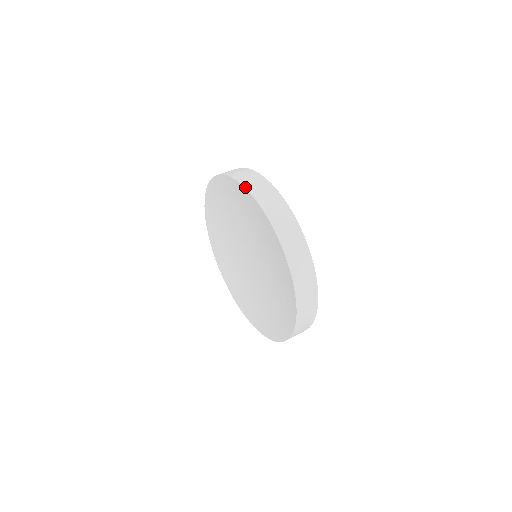
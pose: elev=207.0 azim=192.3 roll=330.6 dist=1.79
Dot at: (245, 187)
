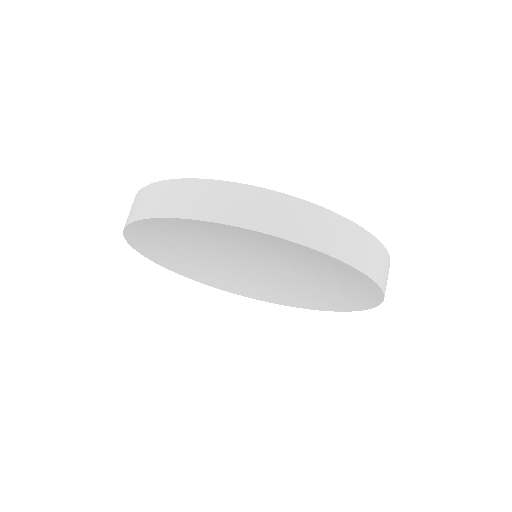
Dot at: (372, 279)
